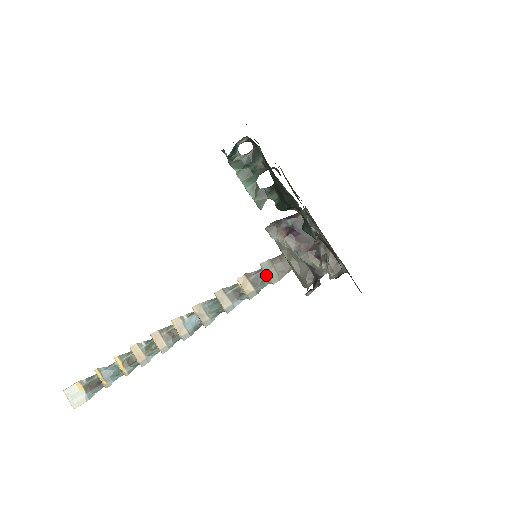
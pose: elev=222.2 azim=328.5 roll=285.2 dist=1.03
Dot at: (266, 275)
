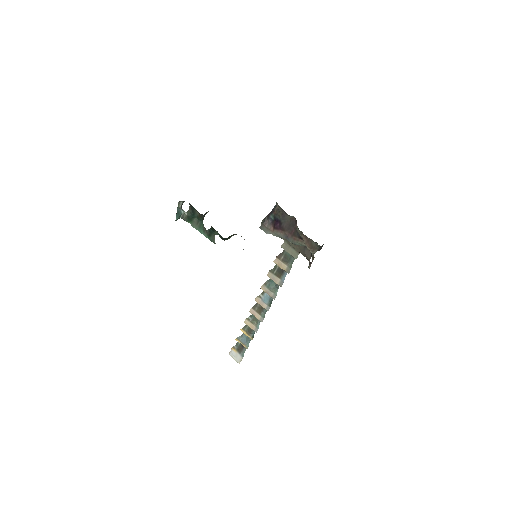
Dot at: (289, 253)
